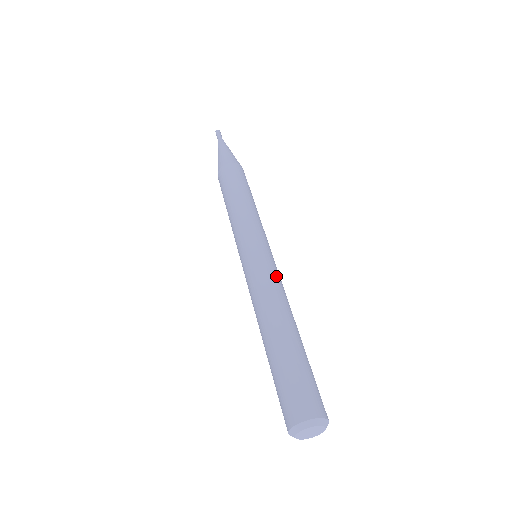
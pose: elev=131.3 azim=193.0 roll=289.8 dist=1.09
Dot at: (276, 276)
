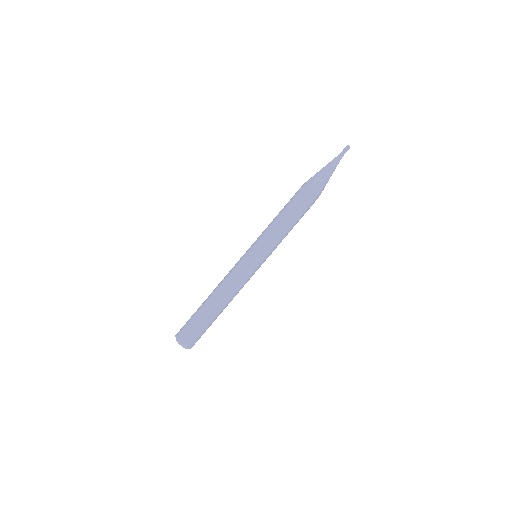
Dot at: (246, 280)
